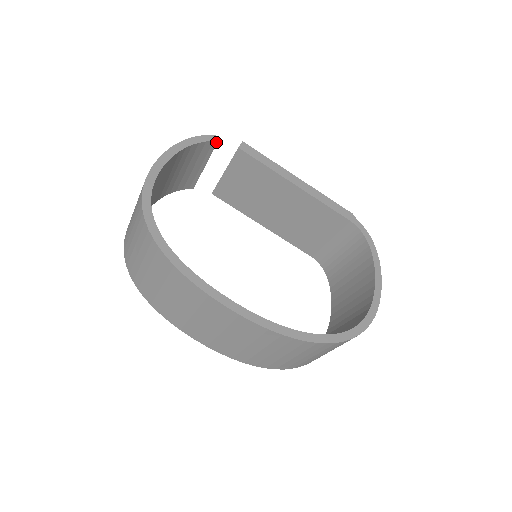
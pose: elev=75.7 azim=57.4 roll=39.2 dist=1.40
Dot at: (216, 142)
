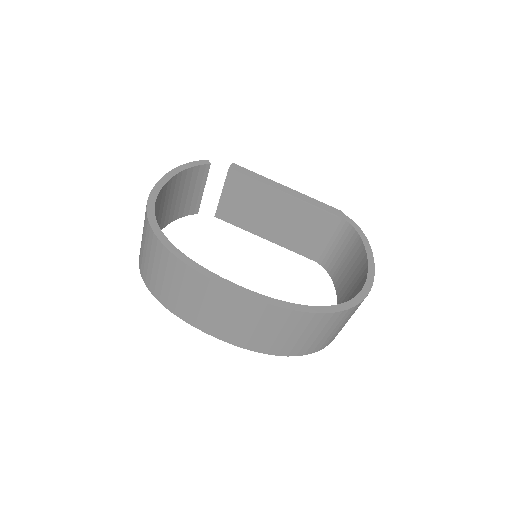
Dot at: (209, 165)
